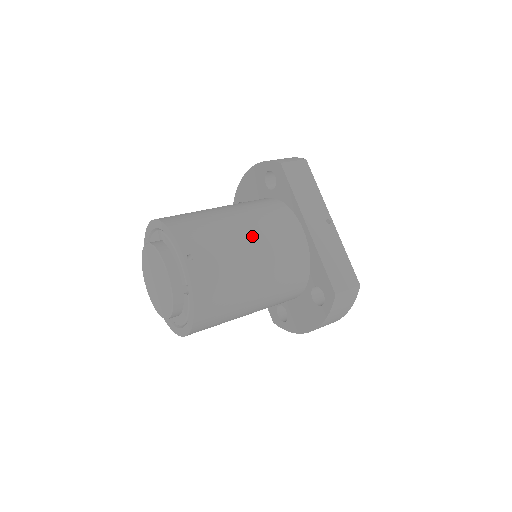
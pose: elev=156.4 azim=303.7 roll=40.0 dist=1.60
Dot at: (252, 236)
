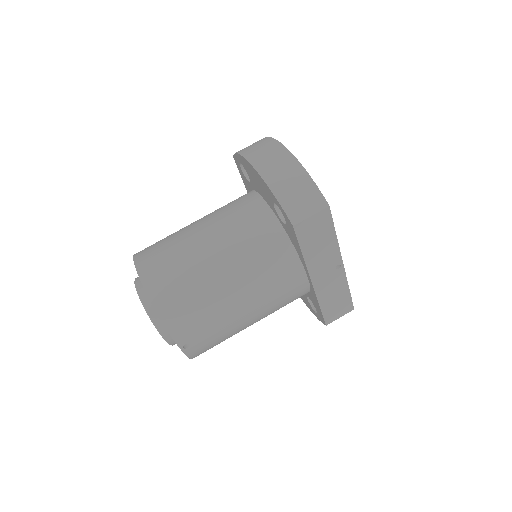
Dot at: (249, 305)
